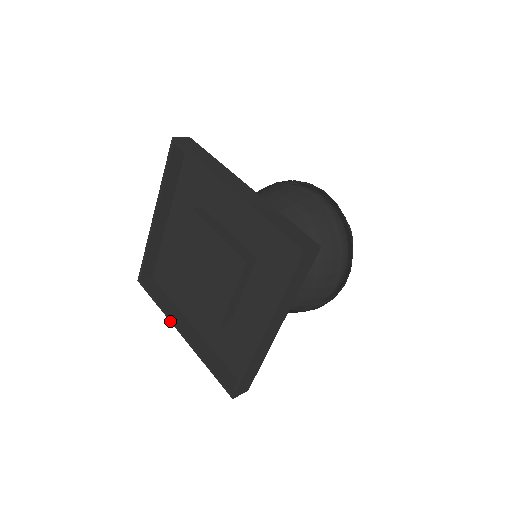
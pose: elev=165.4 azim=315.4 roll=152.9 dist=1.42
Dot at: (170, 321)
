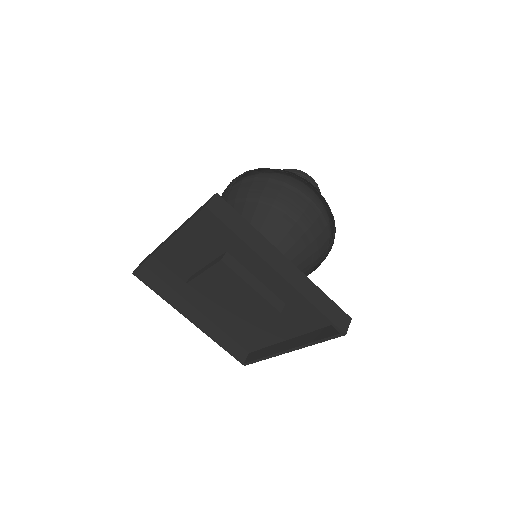
Dot at: (178, 311)
